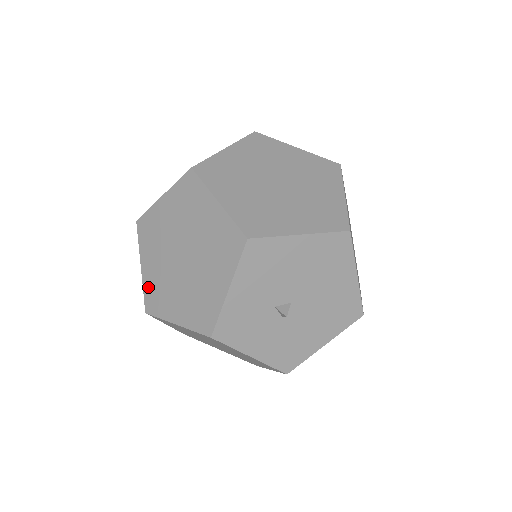
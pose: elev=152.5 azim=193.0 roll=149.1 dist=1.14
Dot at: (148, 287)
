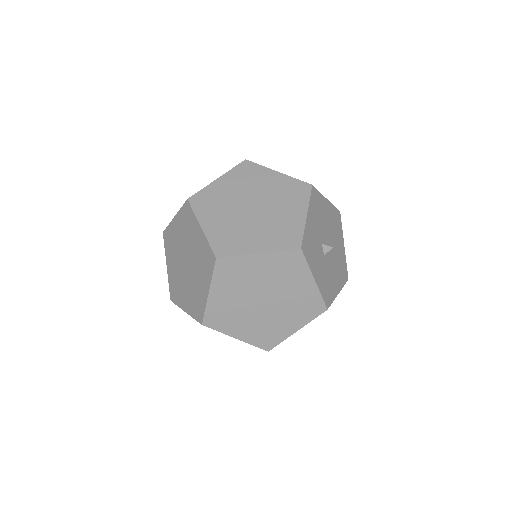
Dot at: (215, 238)
